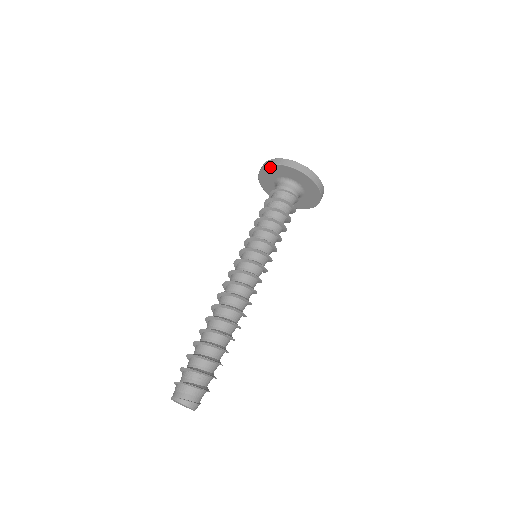
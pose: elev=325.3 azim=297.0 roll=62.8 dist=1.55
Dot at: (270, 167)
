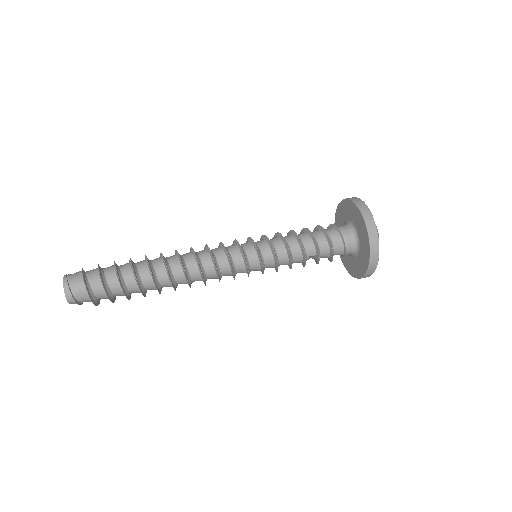
Dot at: (350, 202)
